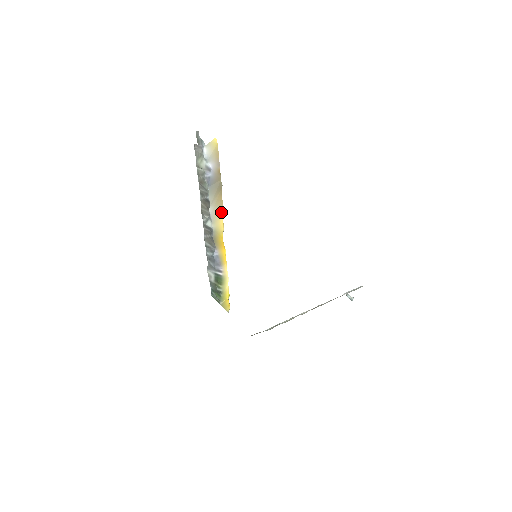
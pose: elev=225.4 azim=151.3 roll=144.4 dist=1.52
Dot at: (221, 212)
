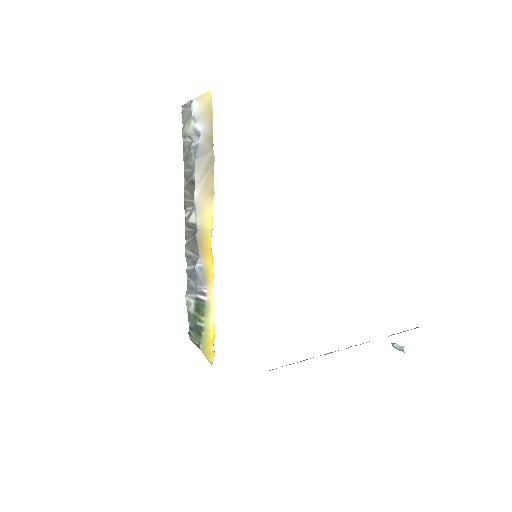
Dot at: (210, 199)
